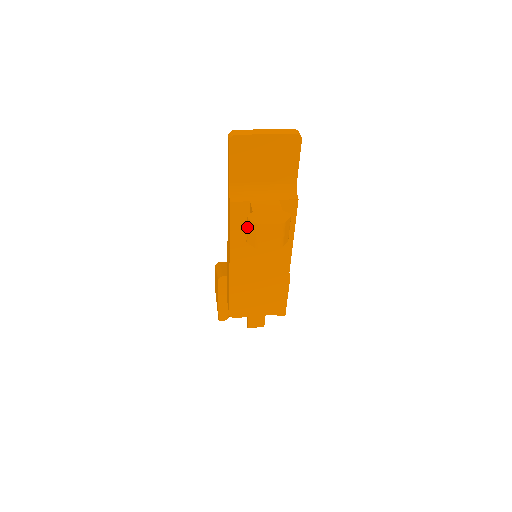
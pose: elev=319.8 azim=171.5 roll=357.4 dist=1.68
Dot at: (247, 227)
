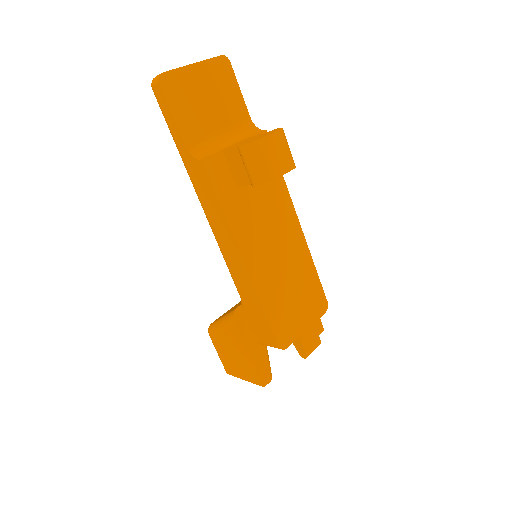
Dot at: (245, 161)
